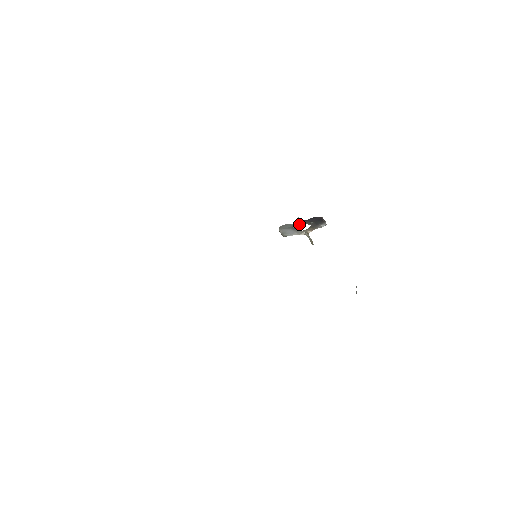
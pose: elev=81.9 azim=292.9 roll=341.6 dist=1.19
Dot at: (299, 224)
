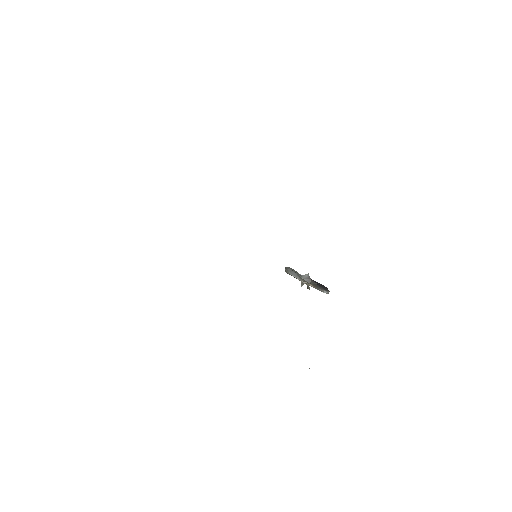
Dot at: (305, 279)
